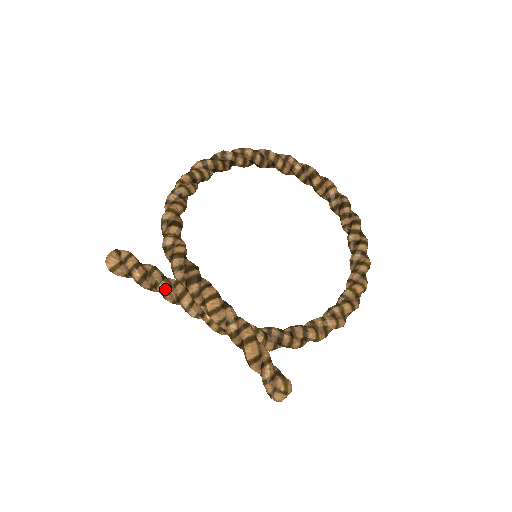
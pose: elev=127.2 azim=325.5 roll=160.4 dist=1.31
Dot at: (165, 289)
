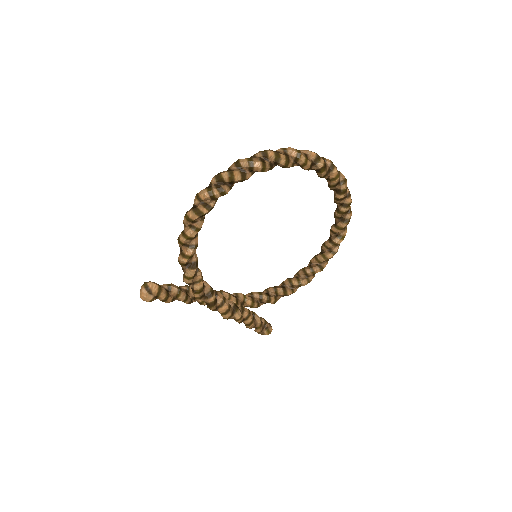
Dot at: (189, 303)
